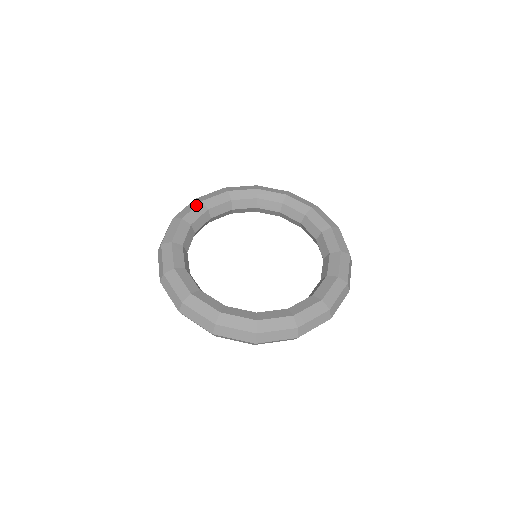
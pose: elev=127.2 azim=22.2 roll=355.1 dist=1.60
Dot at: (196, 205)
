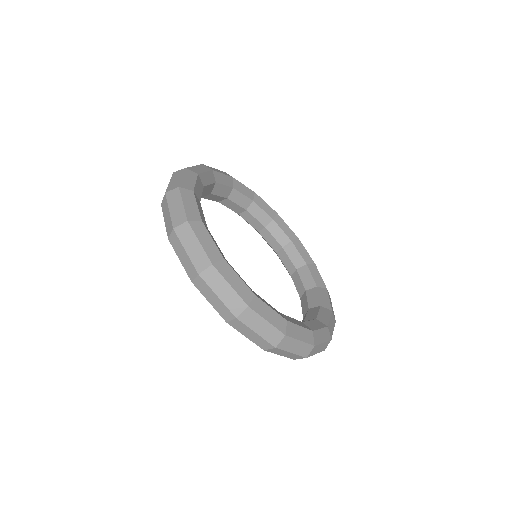
Dot at: occluded
